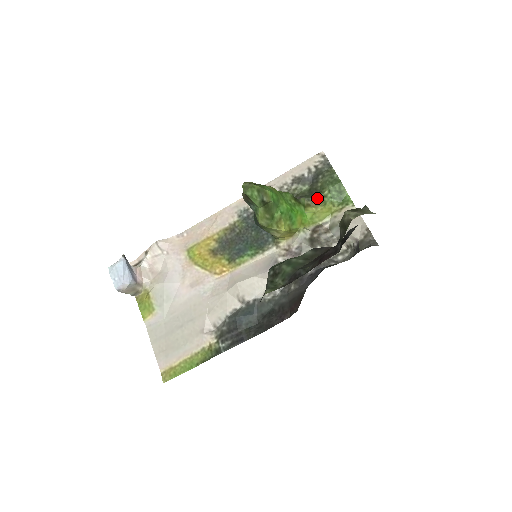
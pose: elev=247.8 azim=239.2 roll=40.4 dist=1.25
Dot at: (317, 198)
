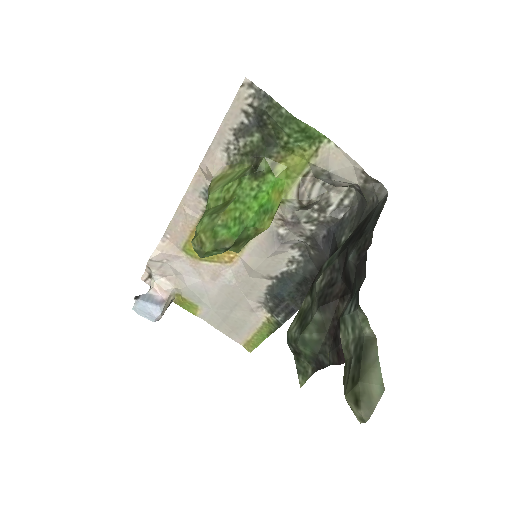
Dot at: (278, 148)
